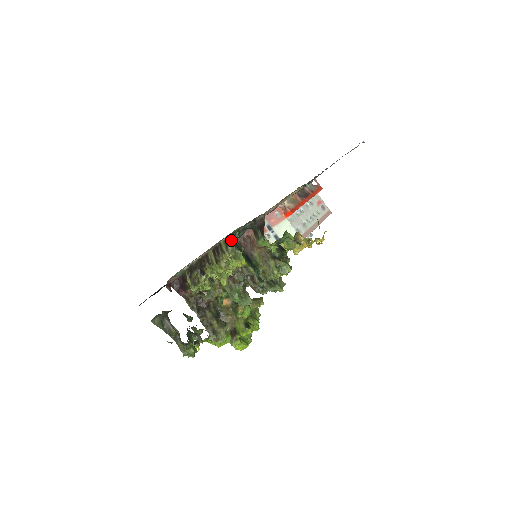
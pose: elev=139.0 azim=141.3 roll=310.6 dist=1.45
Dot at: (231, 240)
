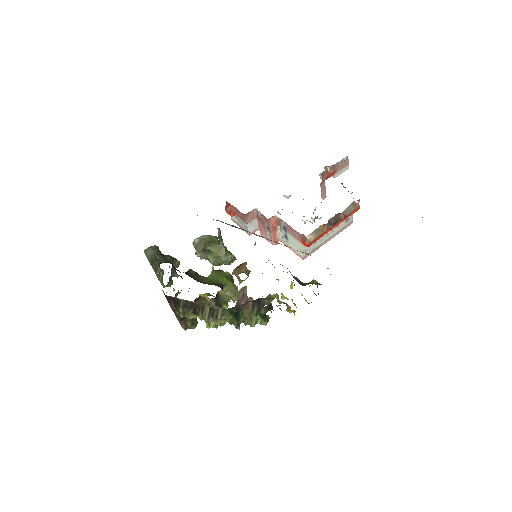
Dot at: (229, 310)
